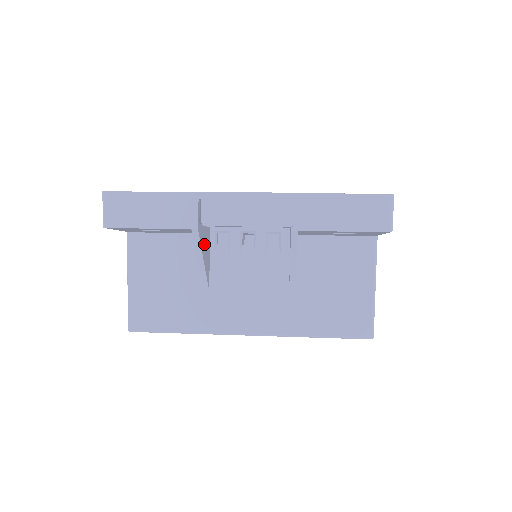
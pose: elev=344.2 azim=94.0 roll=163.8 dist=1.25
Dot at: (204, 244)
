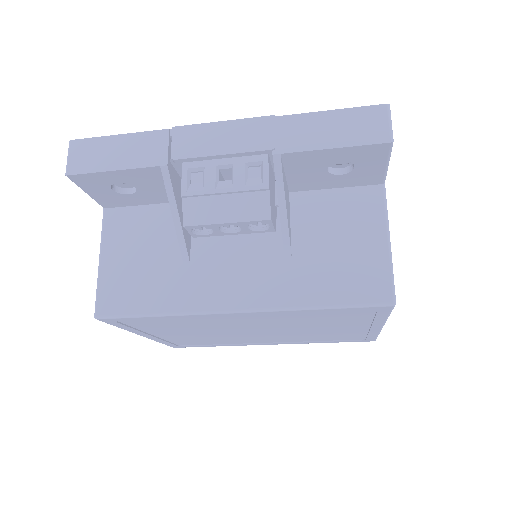
Dot at: (180, 198)
